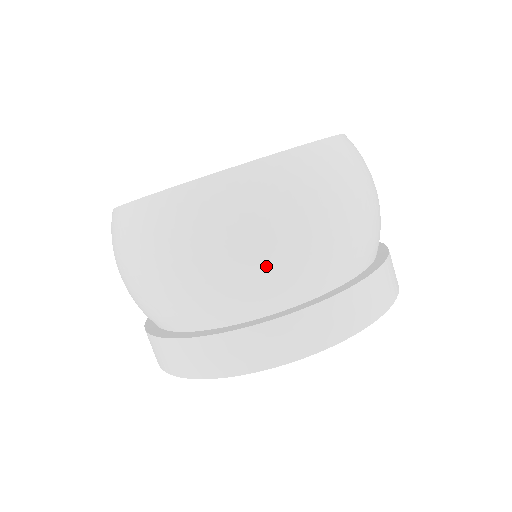
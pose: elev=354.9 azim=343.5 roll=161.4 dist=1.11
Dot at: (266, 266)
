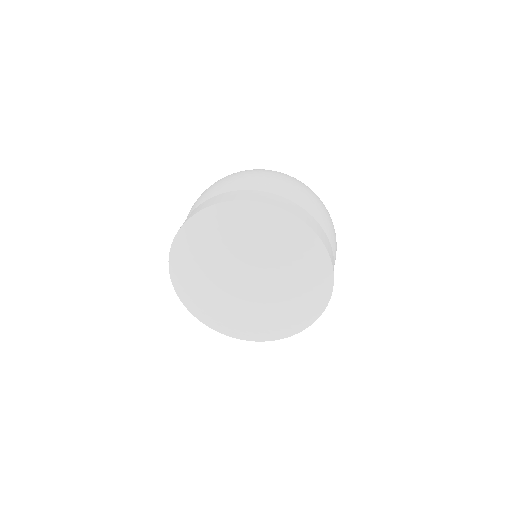
Dot at: (329, 224)
